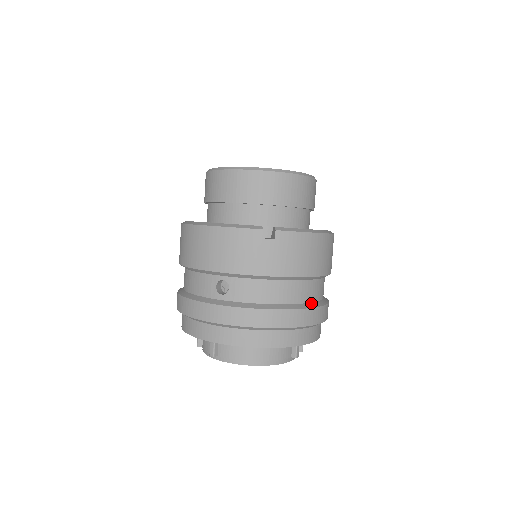
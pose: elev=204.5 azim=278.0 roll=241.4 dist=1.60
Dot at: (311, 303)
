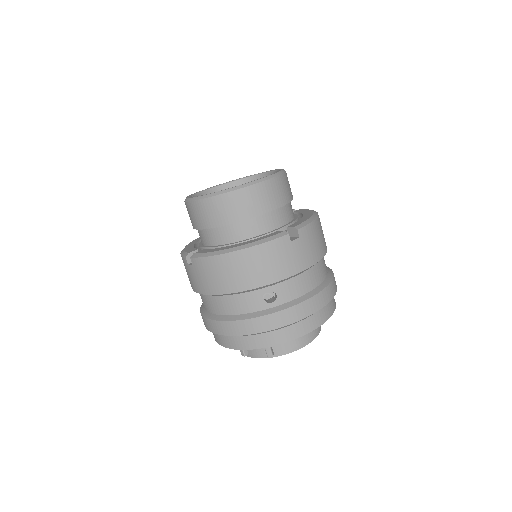
Dot at: (328, 274)
